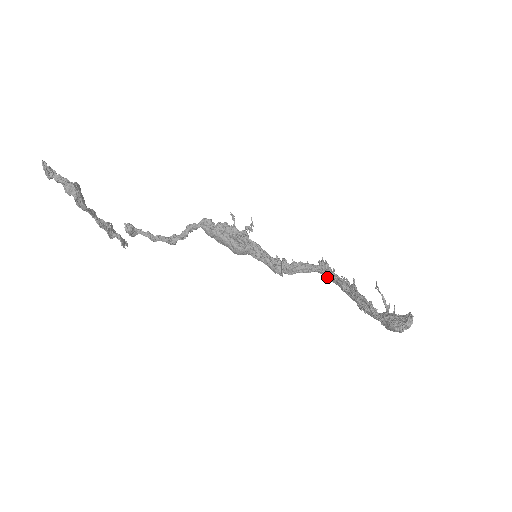
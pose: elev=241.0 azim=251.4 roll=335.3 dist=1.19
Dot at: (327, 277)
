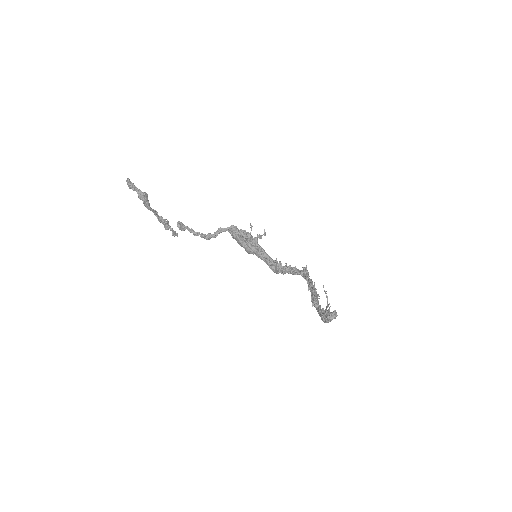
Dot at: (306, 280)
